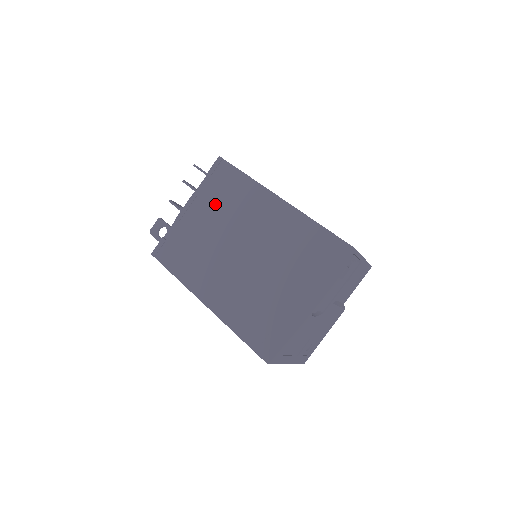
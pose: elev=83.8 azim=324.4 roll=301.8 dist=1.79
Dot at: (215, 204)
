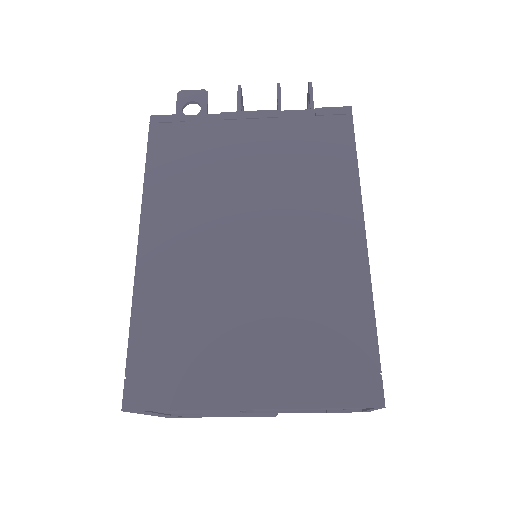
Dot at: (285, 151)
